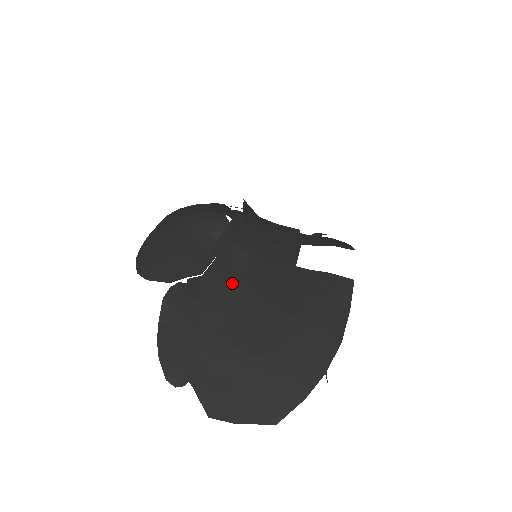
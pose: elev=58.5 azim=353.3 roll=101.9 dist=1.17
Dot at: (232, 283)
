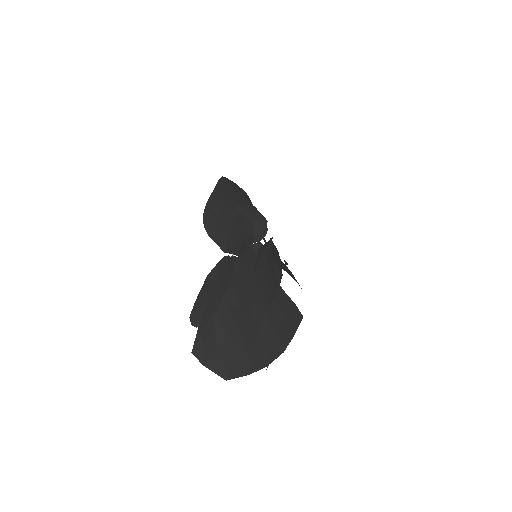
Dot at: (249, 274)
